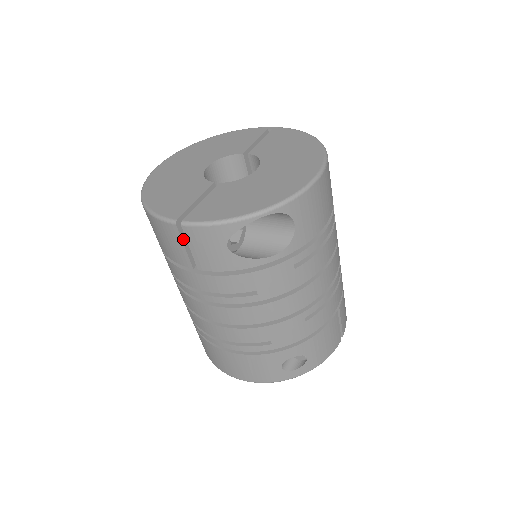
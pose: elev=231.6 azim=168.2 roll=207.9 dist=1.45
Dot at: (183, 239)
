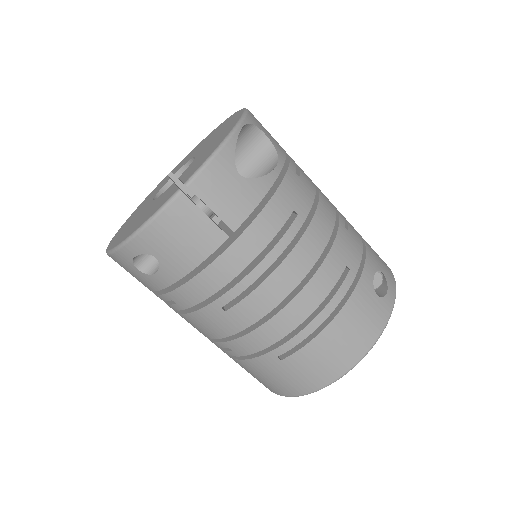
Dot at: (198, 208)
